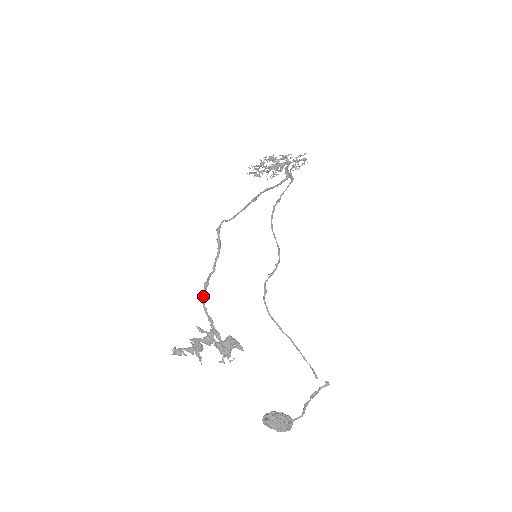
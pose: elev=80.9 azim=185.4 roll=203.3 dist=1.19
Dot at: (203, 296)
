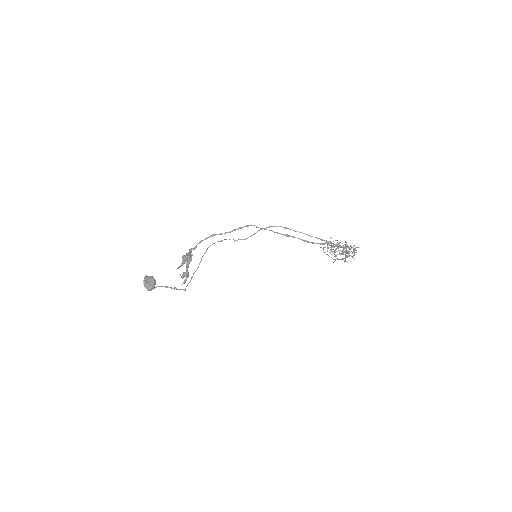
Dot at: (205, 239)
